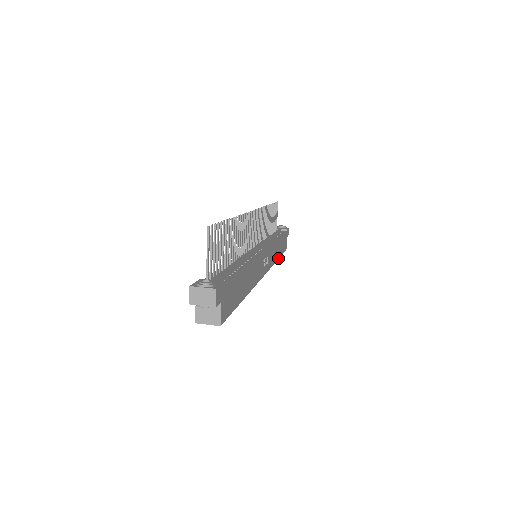
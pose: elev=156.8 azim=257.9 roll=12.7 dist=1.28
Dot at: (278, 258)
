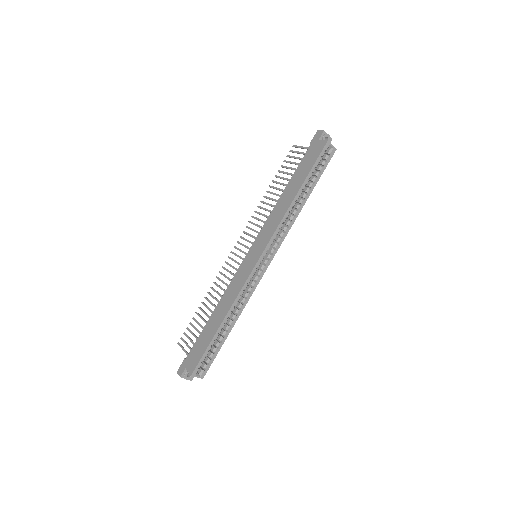
Dot at: (231, 328)
